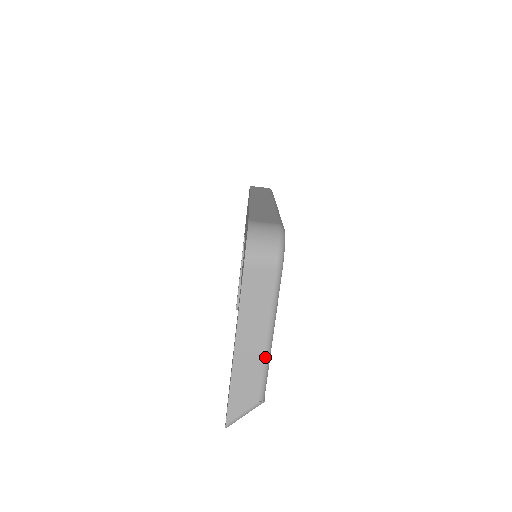
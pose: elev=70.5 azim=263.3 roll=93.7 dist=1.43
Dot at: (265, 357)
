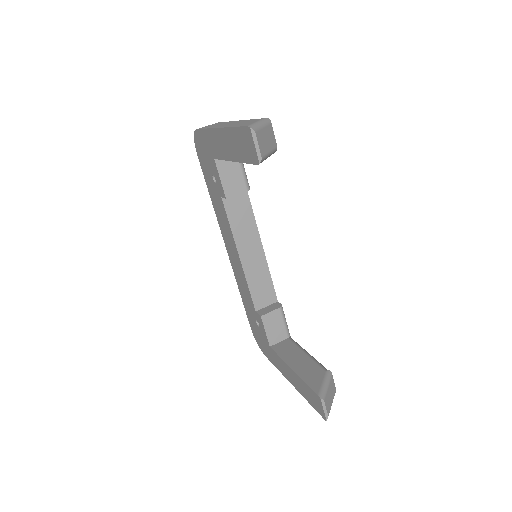
Dot at: occluded
